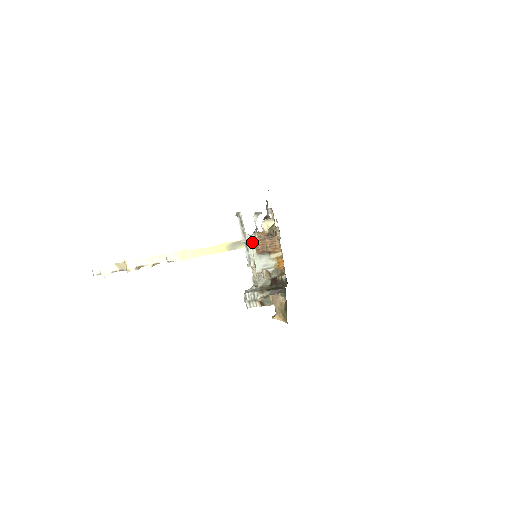
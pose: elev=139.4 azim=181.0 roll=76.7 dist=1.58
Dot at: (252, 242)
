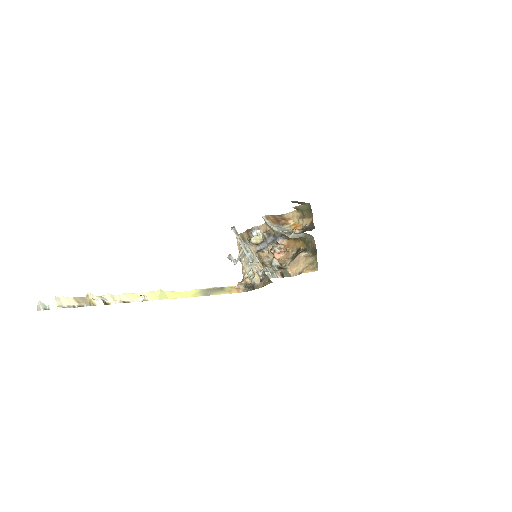
Dot at: (266, 219)
